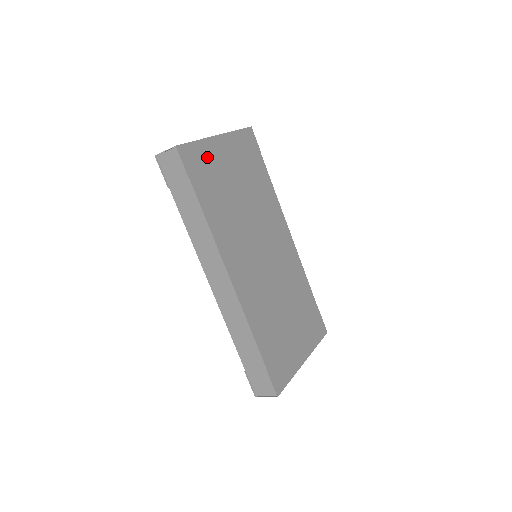
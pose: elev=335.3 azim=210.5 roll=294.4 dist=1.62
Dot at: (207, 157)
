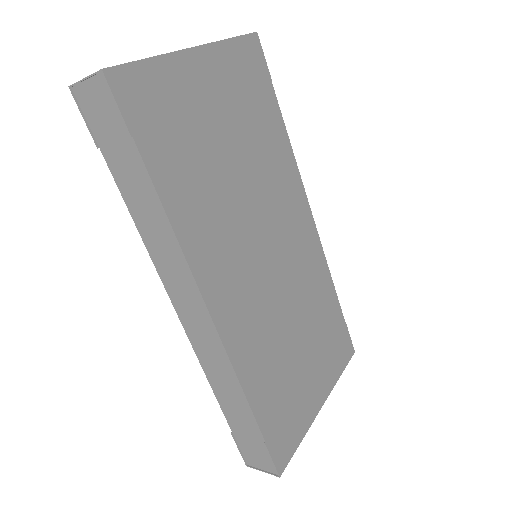
Dot at: (171, 91)
